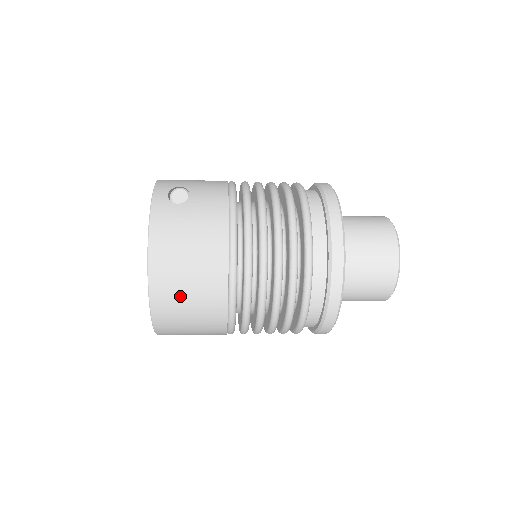
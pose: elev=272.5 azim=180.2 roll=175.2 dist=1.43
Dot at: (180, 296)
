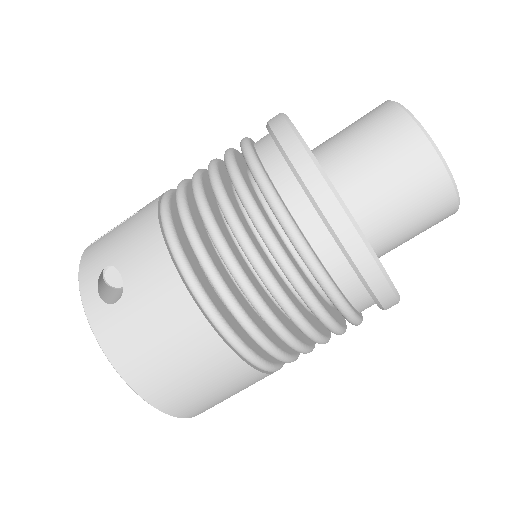
Dot at: (198, 396)
